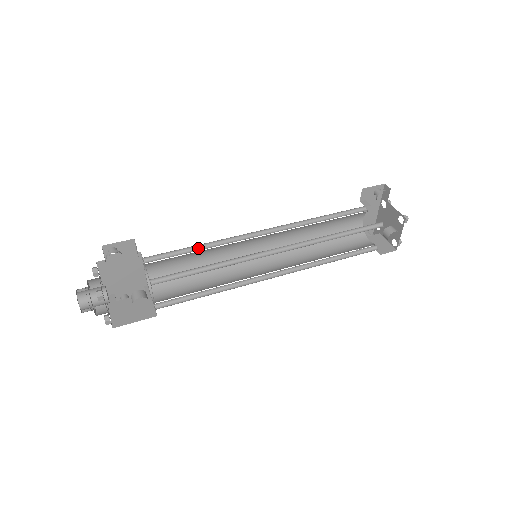
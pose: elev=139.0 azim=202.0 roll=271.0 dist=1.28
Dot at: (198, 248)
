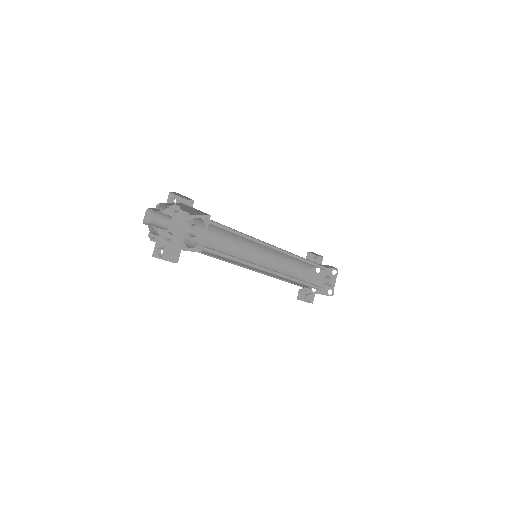
Dot at: (221, 234)
